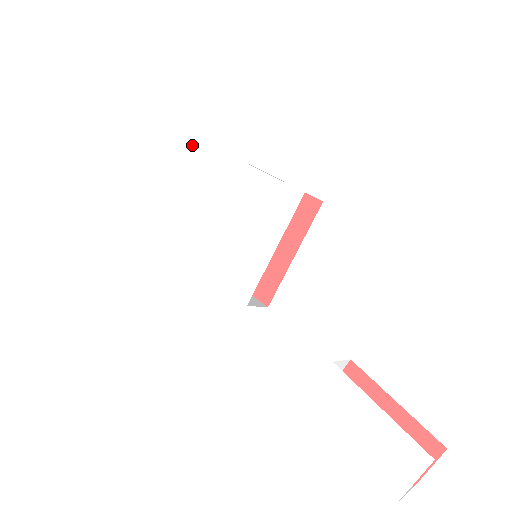
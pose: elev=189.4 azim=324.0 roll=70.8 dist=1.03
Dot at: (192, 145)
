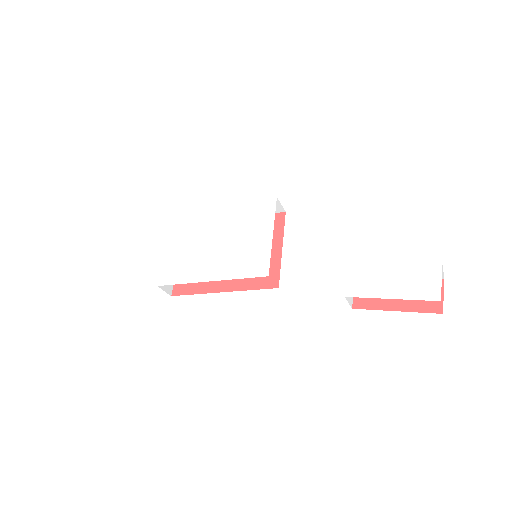
Dot at: (174, 219)
